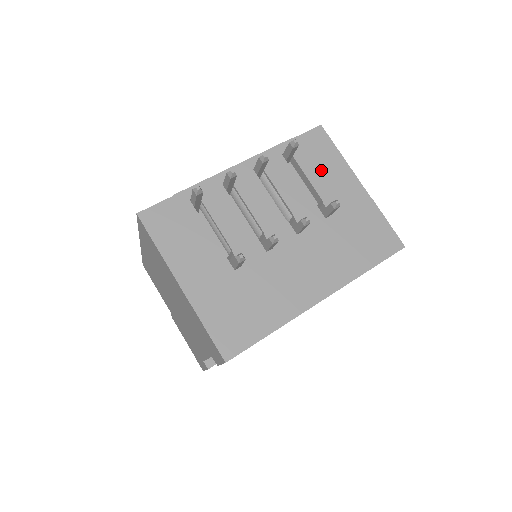
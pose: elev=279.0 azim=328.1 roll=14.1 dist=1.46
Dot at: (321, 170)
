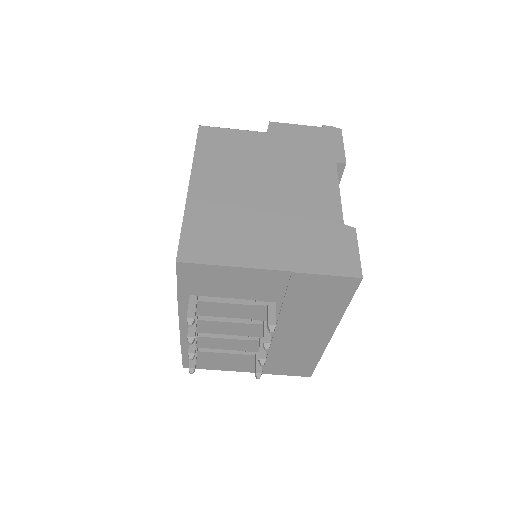
Dot at: (227, 287)
